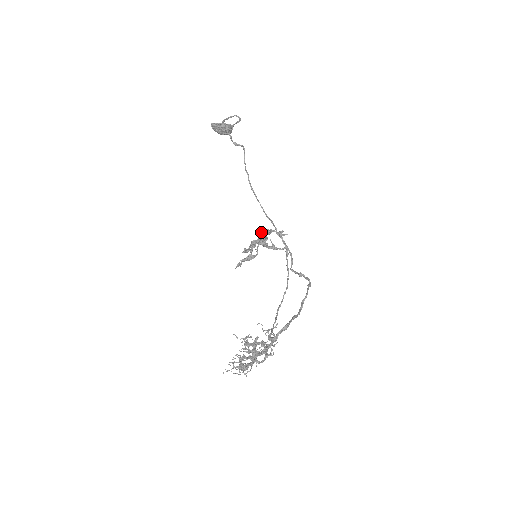
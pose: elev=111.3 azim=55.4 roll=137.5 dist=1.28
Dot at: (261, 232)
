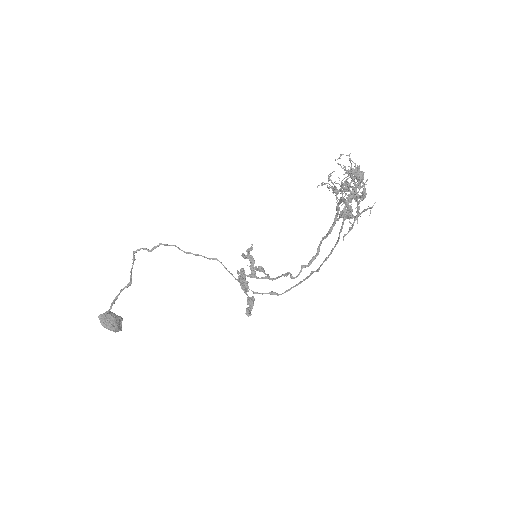
Dot at: (237, 271)
